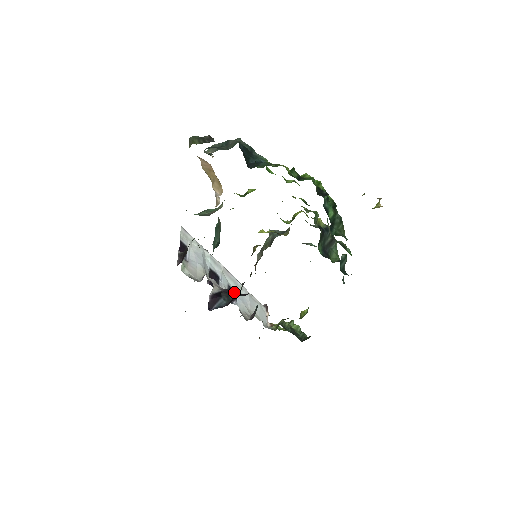
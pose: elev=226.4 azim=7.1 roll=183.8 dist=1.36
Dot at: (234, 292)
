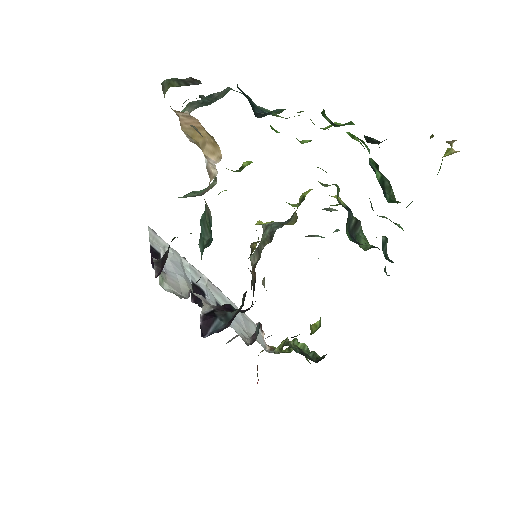
Dot at: (230, 309)
